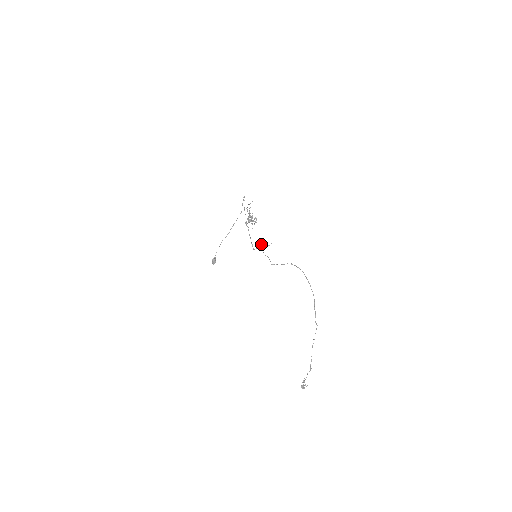
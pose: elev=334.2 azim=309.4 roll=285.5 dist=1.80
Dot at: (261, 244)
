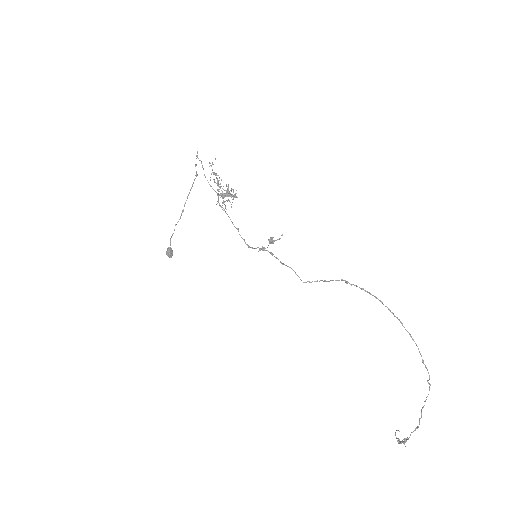
Dot at: occluded
